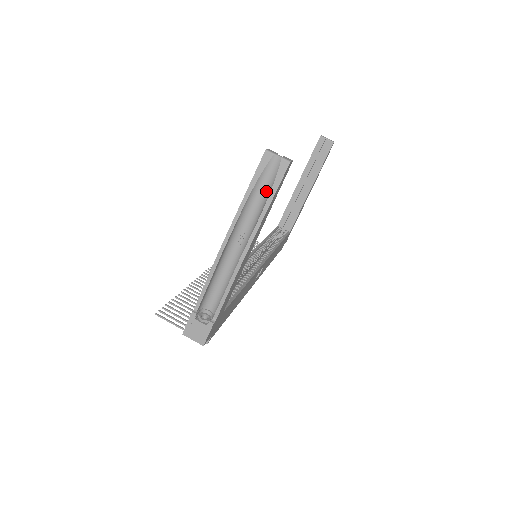
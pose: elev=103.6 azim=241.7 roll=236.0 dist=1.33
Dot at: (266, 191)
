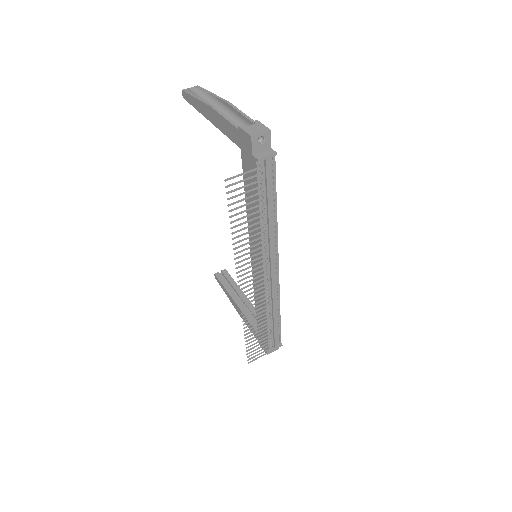
Dot at: (201, 95)
